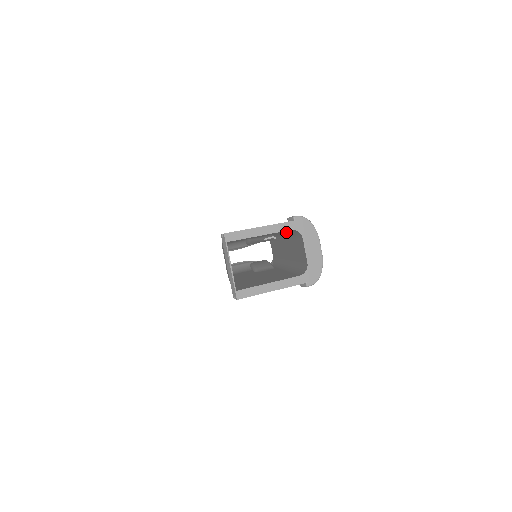
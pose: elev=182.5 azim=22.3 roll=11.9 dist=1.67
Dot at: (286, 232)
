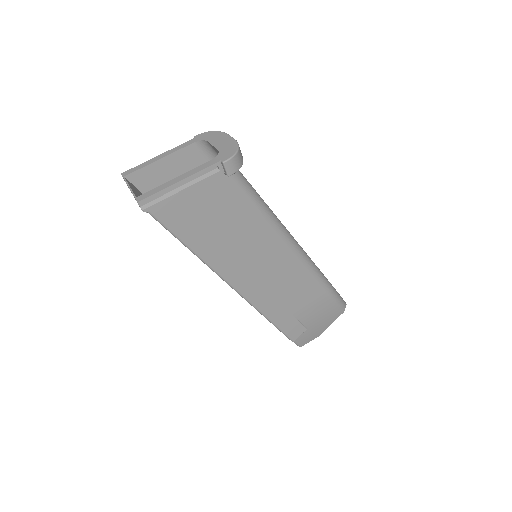
Dot at: occluded
